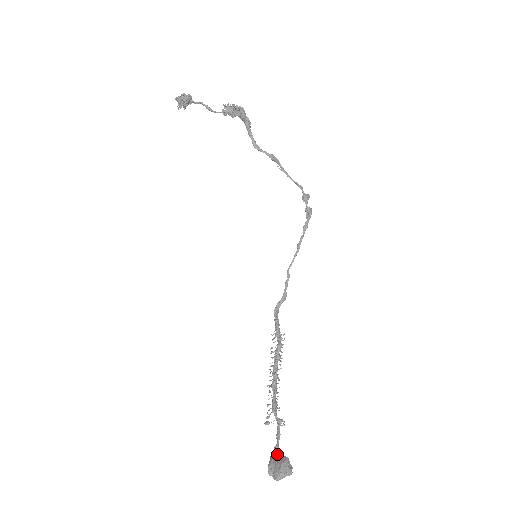
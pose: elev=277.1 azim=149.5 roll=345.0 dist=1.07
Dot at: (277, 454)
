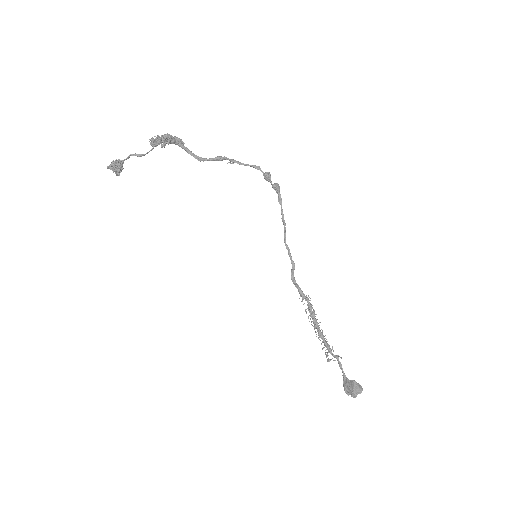
Dot at: (347, 381)
